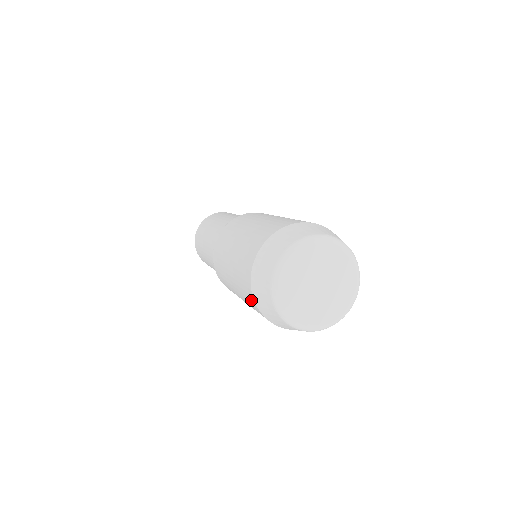
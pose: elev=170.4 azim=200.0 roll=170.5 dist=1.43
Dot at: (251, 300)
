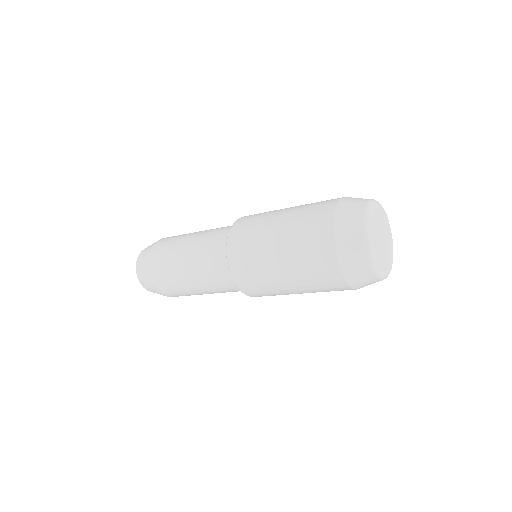
Dot at: (335, 281)
